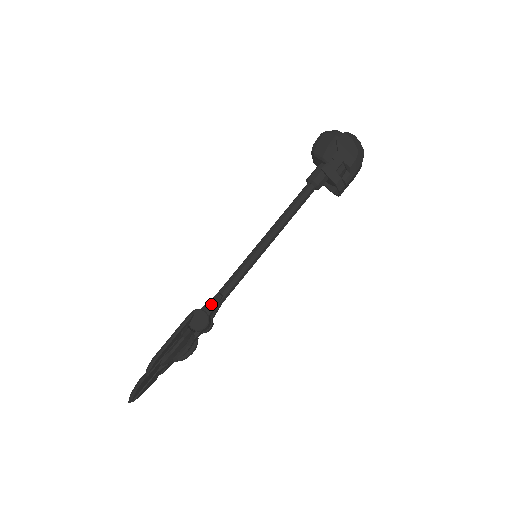
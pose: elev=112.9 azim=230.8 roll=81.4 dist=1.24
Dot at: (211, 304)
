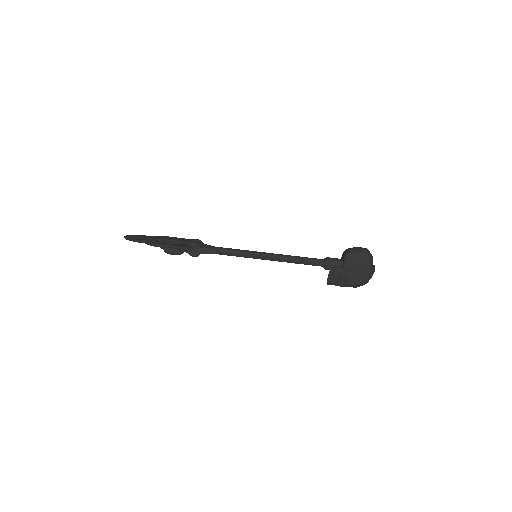
Dot at: (208, 251)
